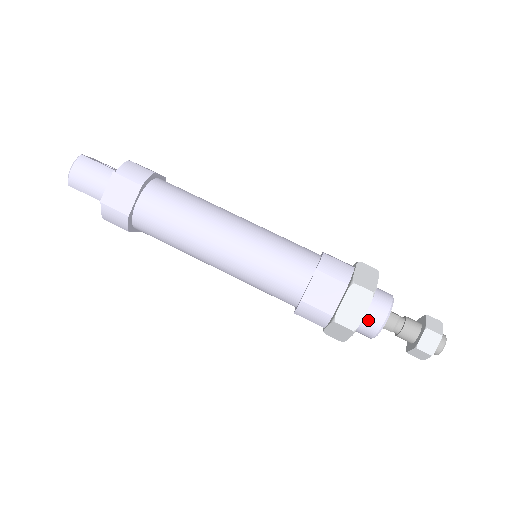
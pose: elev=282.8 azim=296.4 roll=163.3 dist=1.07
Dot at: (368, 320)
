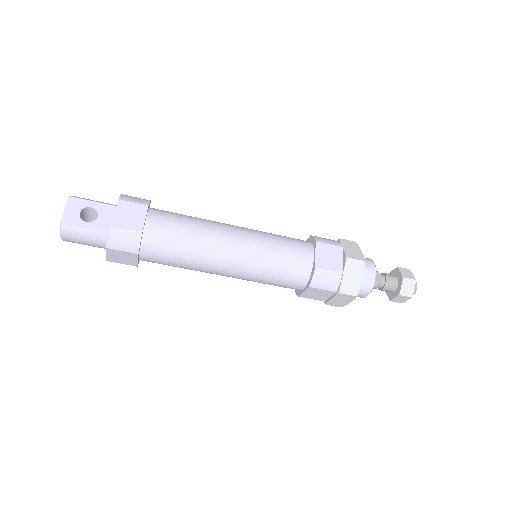
Dot at: occluded
